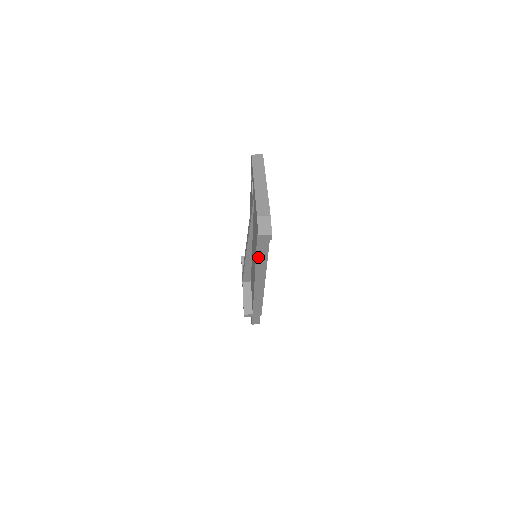
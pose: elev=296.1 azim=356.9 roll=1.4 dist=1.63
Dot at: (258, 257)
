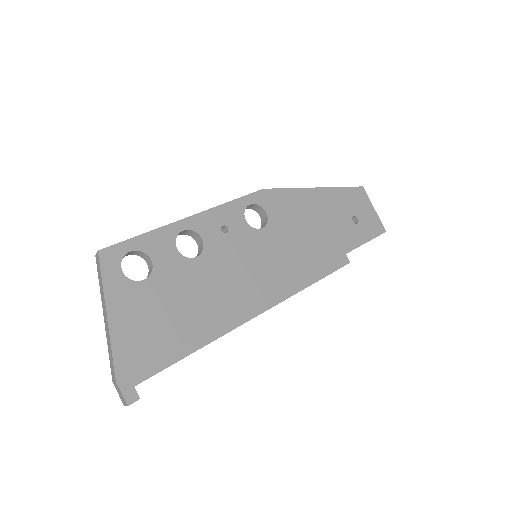
Dot at: occluded
